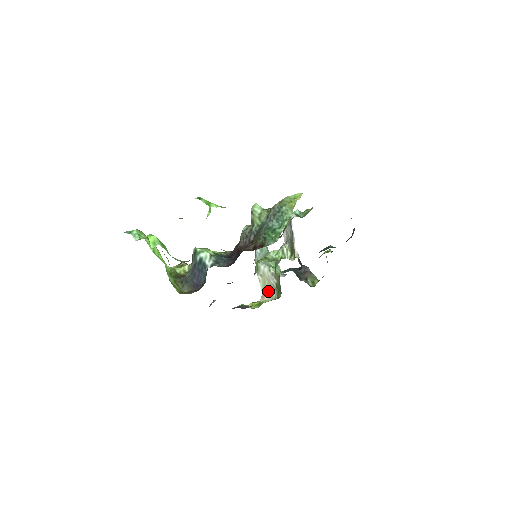
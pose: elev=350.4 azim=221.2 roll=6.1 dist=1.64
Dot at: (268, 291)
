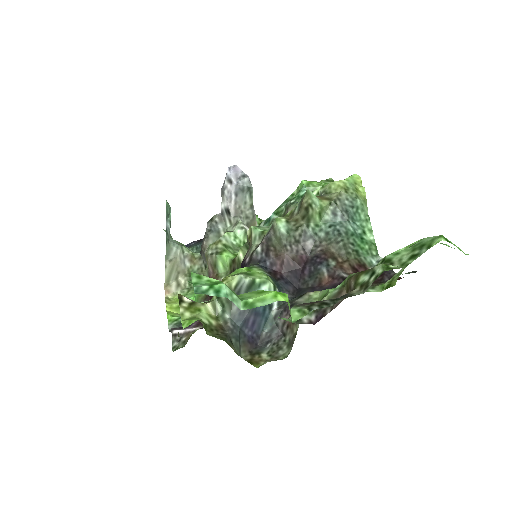
Dot at: (173, 279)
